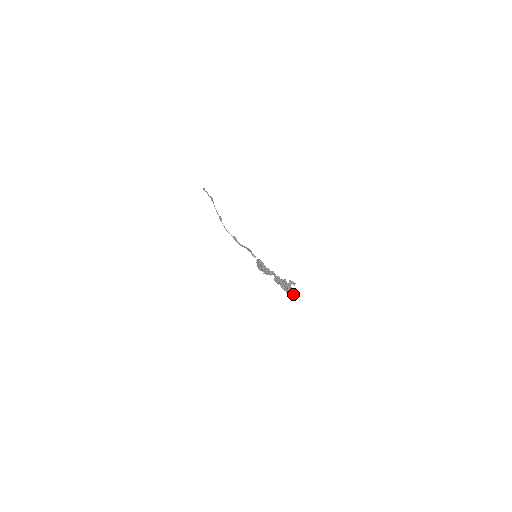
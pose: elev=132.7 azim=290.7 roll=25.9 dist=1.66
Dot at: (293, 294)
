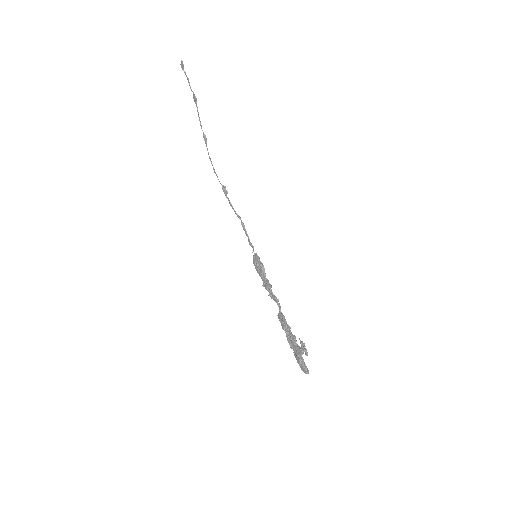
Dot at: (303, 371)
